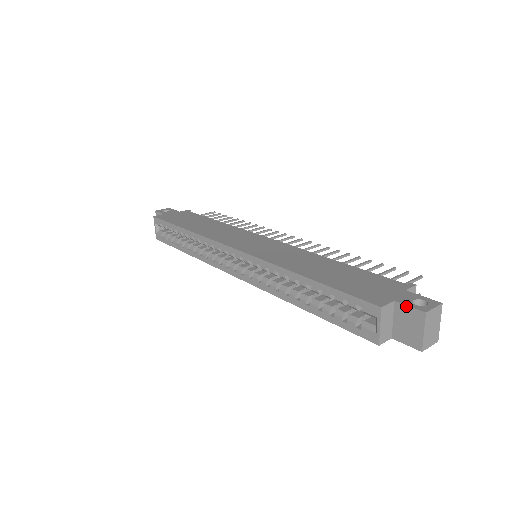
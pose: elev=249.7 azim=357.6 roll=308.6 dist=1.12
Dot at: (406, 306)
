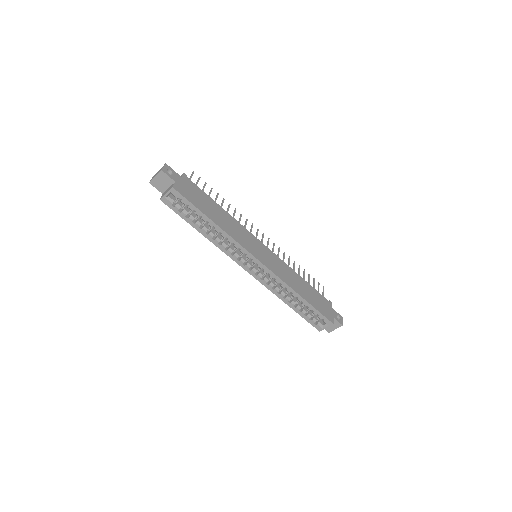
Dot at: (337, 321)
